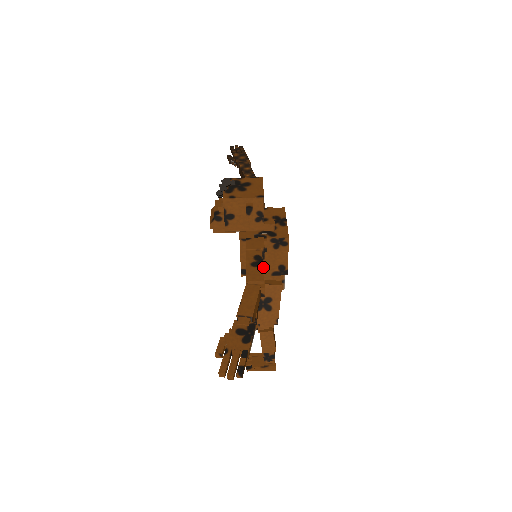
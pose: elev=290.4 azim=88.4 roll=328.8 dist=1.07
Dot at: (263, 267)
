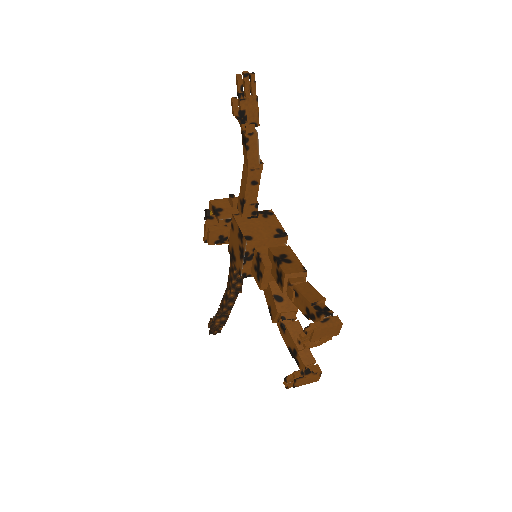
Dot at: (263, 232)
